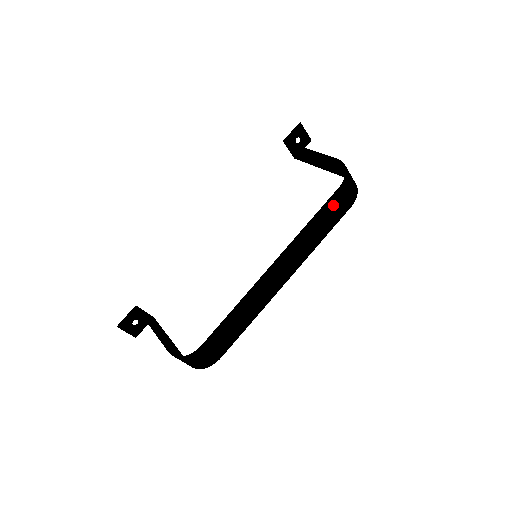
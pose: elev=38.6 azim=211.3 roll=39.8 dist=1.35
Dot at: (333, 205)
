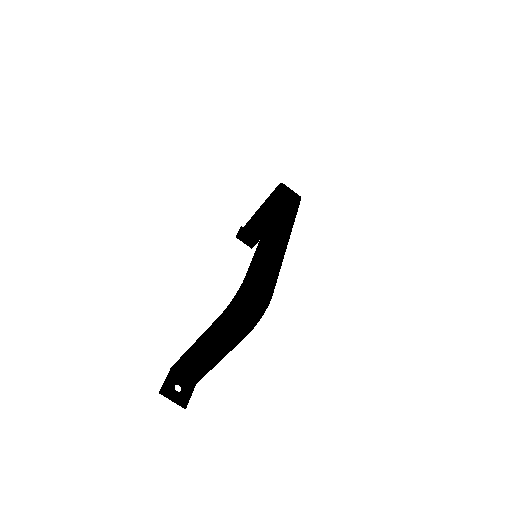
Dot at: (286, 195)
